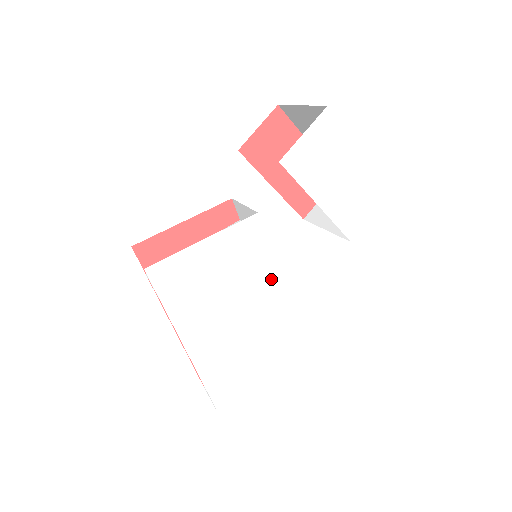
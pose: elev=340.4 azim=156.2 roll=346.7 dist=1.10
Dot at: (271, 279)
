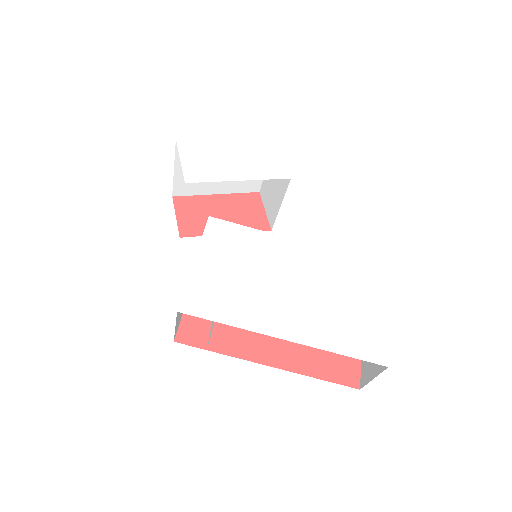
Dot at: (272, 241)
